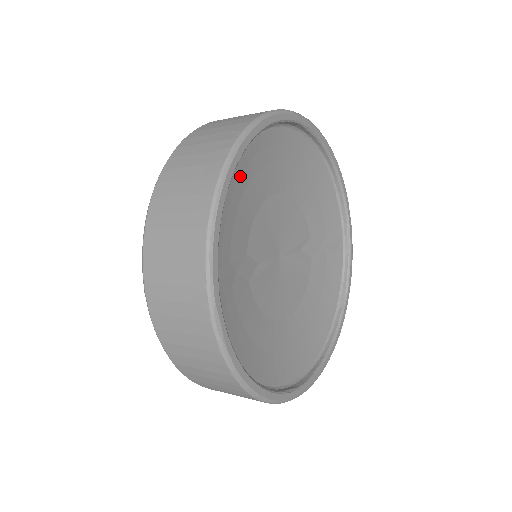
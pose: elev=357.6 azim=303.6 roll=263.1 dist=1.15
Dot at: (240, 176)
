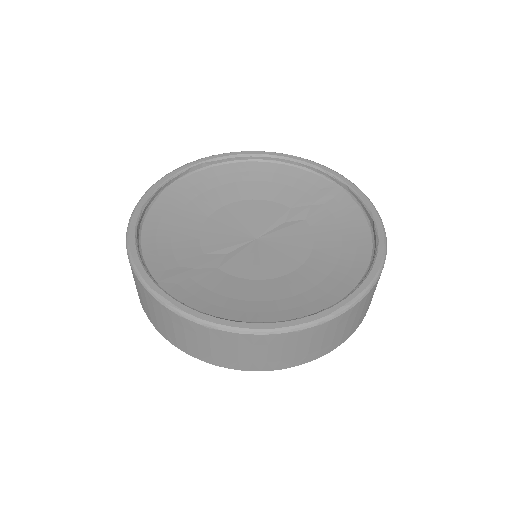
Dot at: (160, 220)
